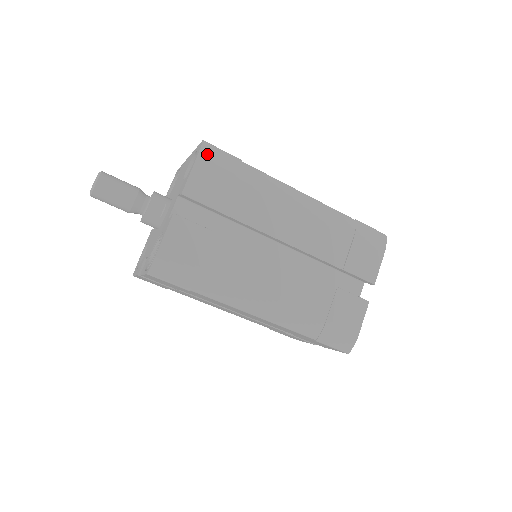
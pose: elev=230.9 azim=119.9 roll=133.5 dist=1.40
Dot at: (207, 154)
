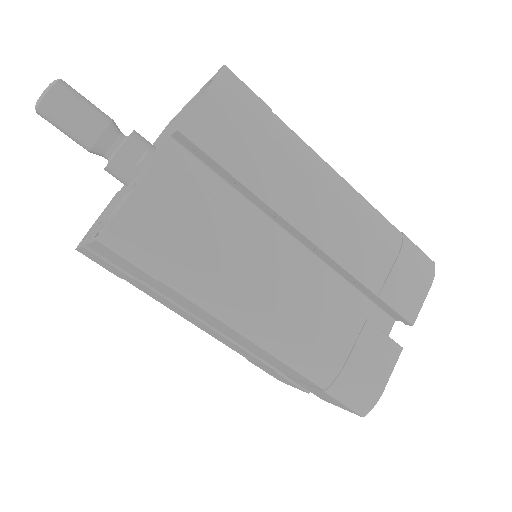
Dot at: (227, 84)
